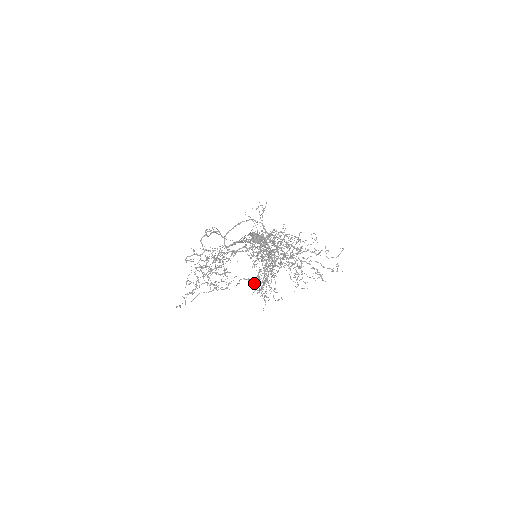
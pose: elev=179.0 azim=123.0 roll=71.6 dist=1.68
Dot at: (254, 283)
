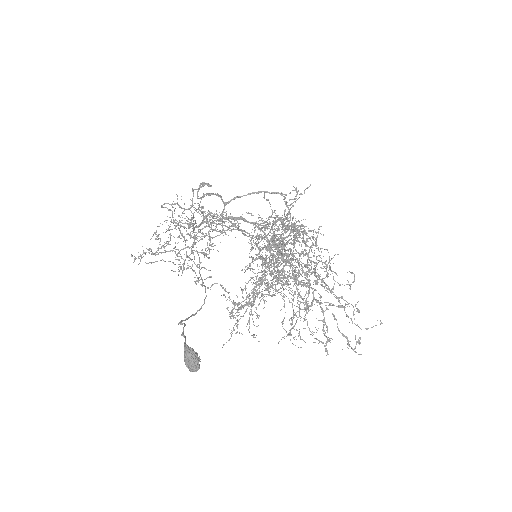
Dot at: occluded
